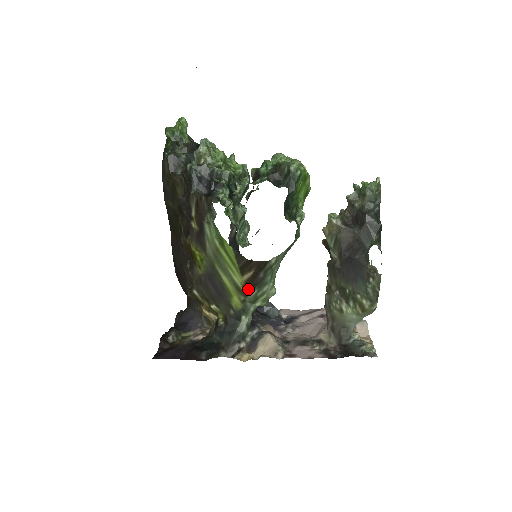
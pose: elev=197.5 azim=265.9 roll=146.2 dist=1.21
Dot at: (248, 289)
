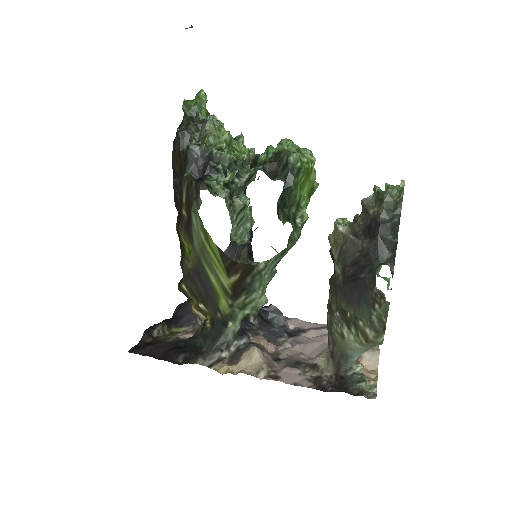
Dot at: (235, 293)
